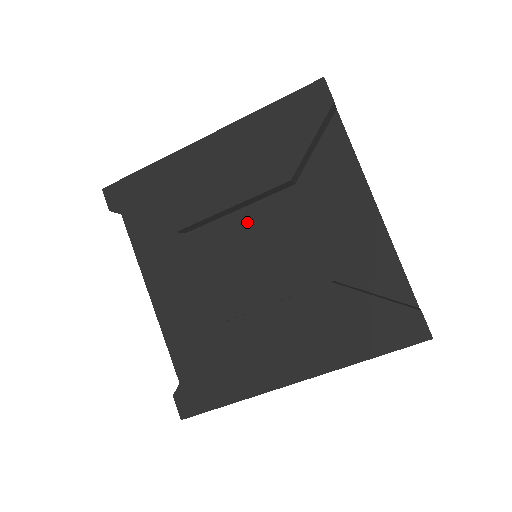
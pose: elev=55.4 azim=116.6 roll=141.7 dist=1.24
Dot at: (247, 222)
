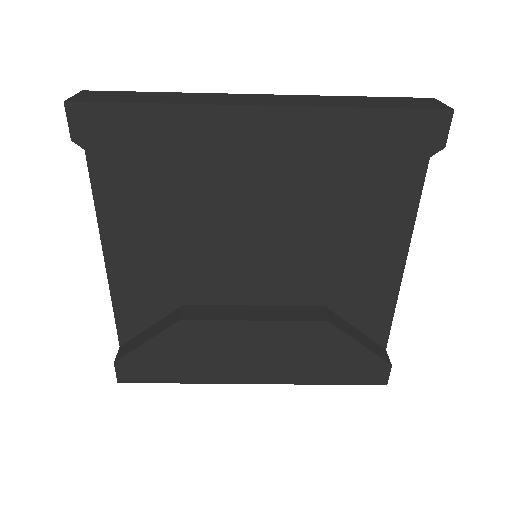
Dot at: (262, 219)
